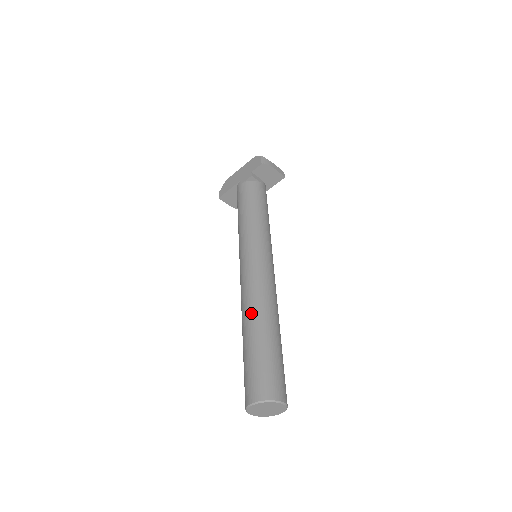
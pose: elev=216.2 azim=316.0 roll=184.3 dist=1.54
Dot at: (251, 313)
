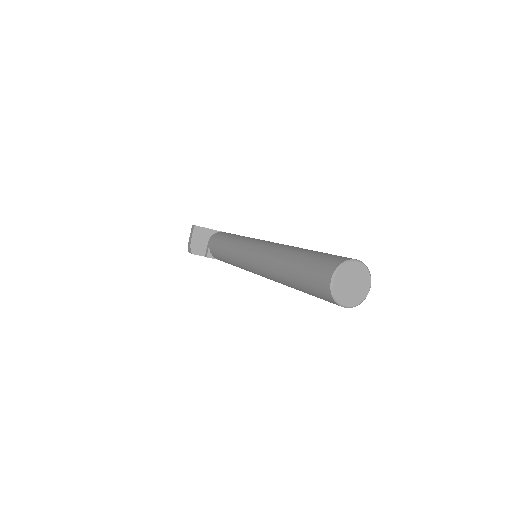
Dot at: occluded
